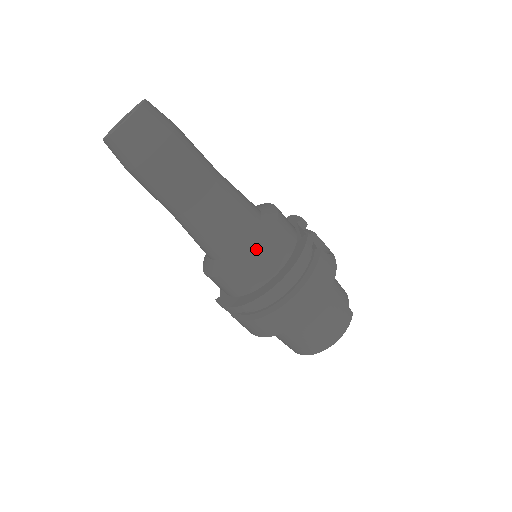
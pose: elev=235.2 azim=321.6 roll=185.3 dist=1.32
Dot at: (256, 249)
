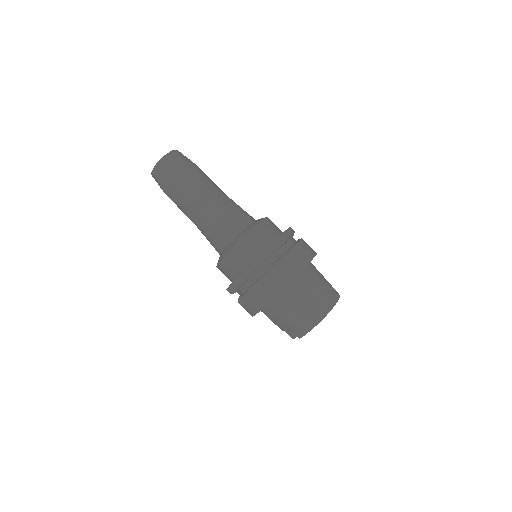
Dot at: (256, 224)
